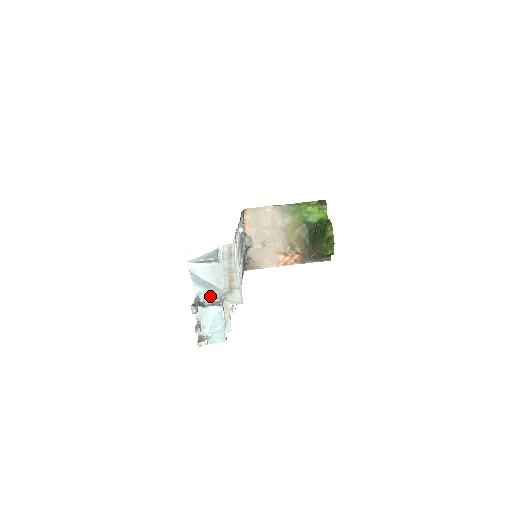
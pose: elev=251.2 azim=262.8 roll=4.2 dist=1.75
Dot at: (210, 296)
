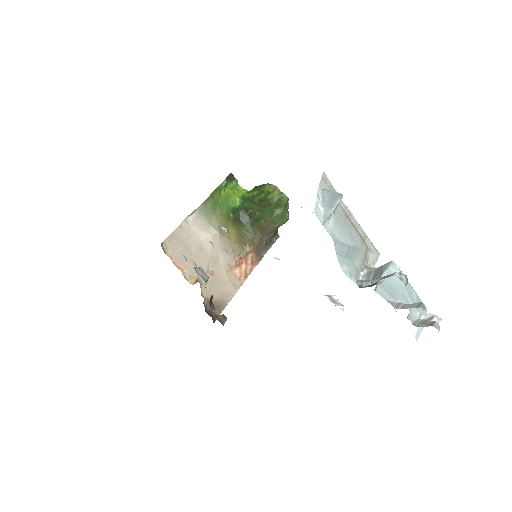
Dot at: (356, 272)
